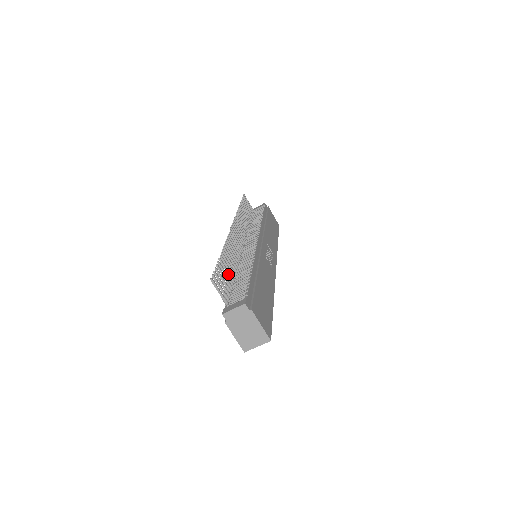
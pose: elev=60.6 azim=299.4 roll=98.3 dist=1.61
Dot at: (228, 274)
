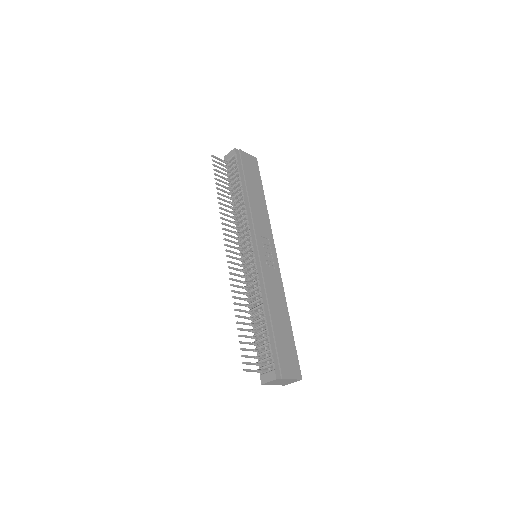
Dot at: (248, 331)
